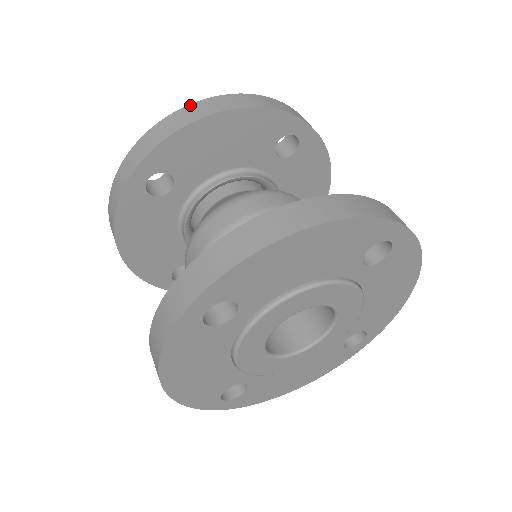
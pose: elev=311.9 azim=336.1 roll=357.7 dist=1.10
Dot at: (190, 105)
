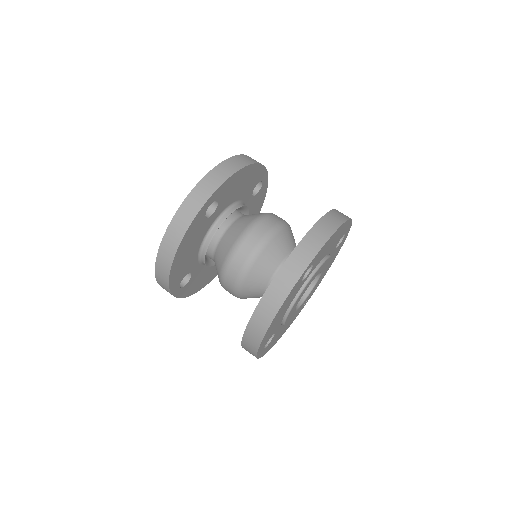
Dot at: (228, 159)
